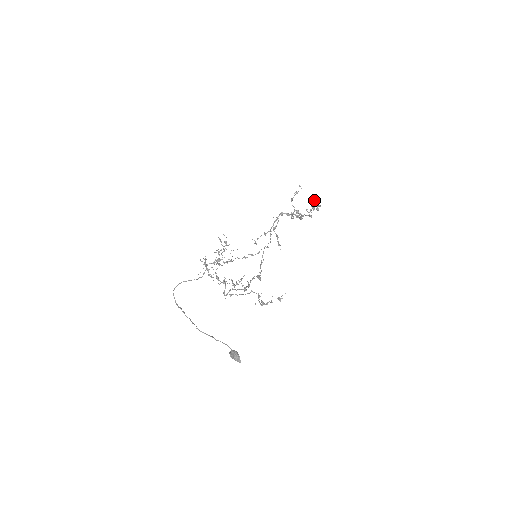
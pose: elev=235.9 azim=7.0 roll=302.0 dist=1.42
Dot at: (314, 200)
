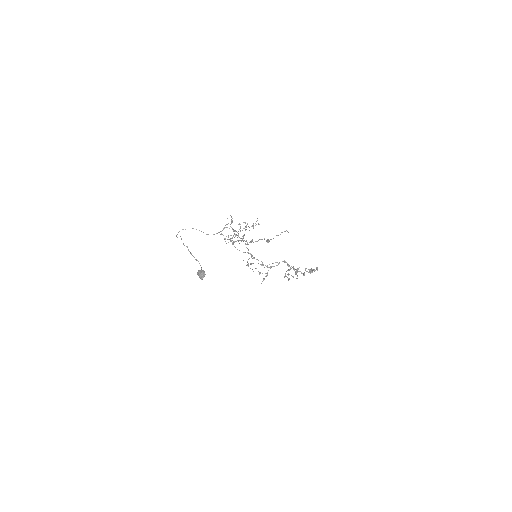
Dot at: occluded
